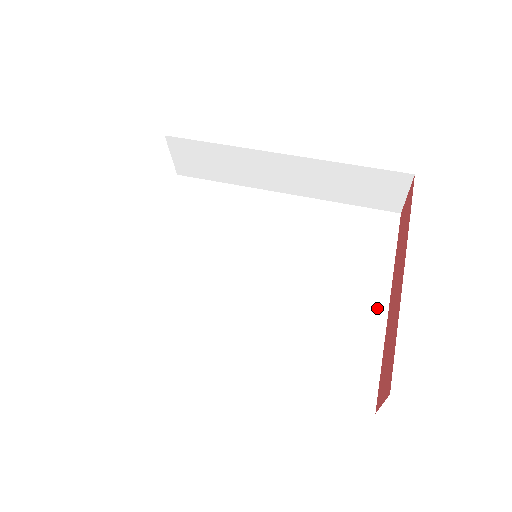
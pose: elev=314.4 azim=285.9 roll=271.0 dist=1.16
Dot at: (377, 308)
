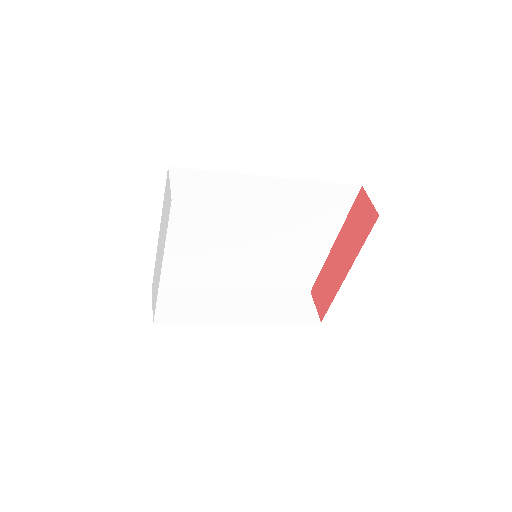
Dot at: occluded
